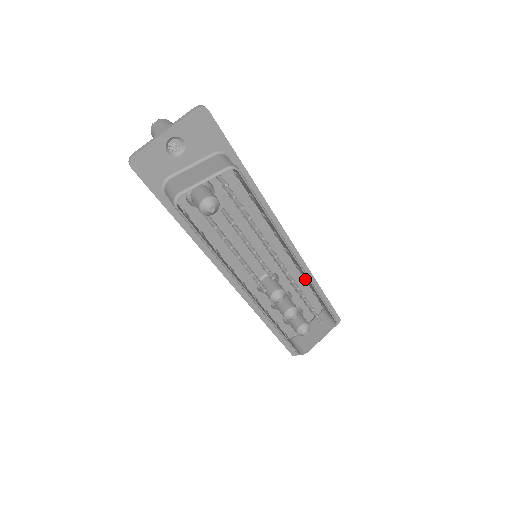
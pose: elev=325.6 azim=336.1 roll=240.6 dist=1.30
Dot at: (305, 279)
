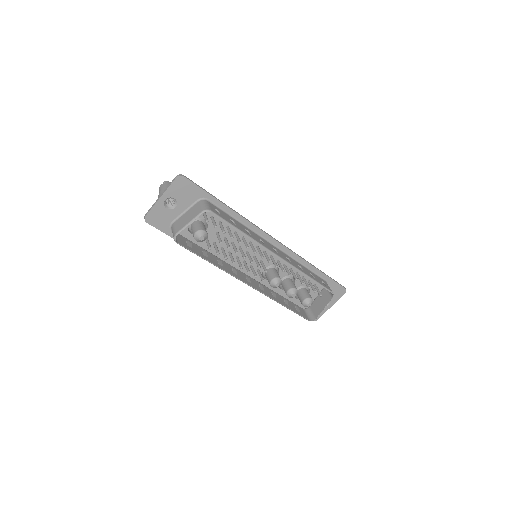
Dot at: occluded
